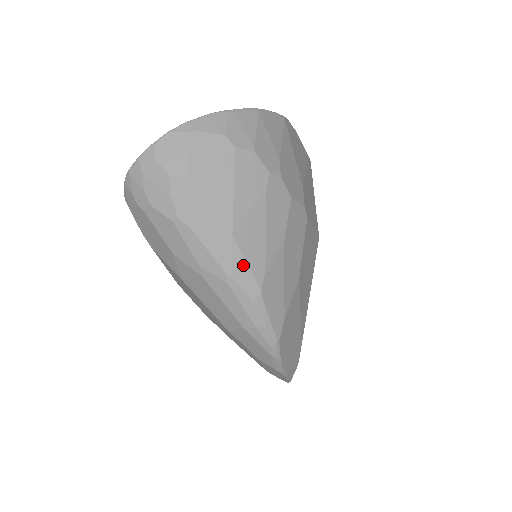
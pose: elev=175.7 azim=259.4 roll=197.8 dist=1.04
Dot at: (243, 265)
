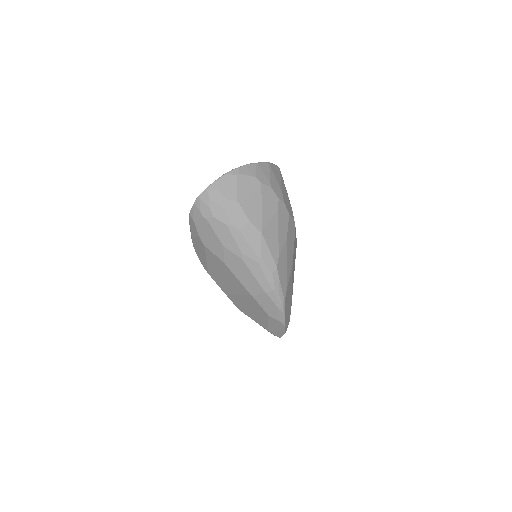
Dot at: (267, 251)
